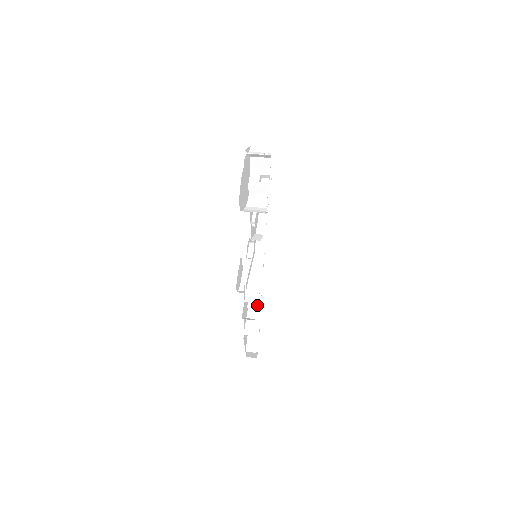
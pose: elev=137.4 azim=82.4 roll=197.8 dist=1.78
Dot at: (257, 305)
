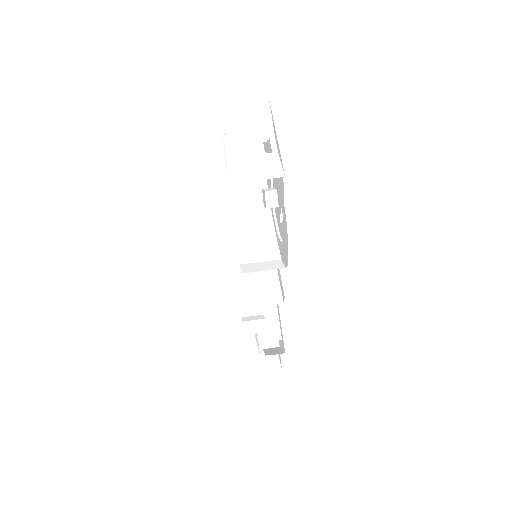
Dot at: occluded
